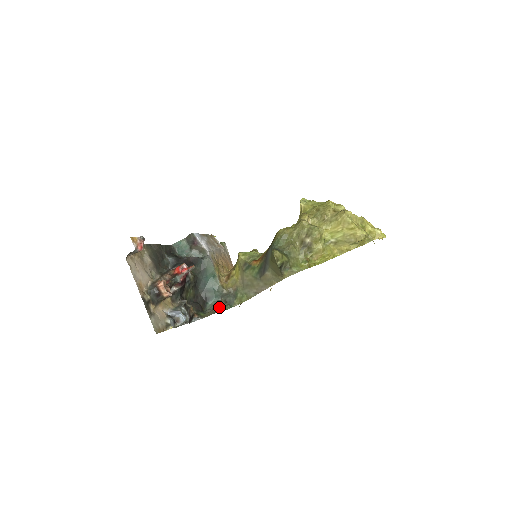
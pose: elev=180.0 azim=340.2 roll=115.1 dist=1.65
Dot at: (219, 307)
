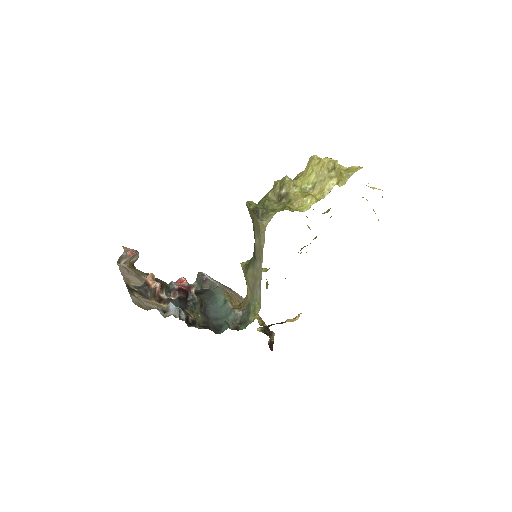
Dot at: (231, 325)
